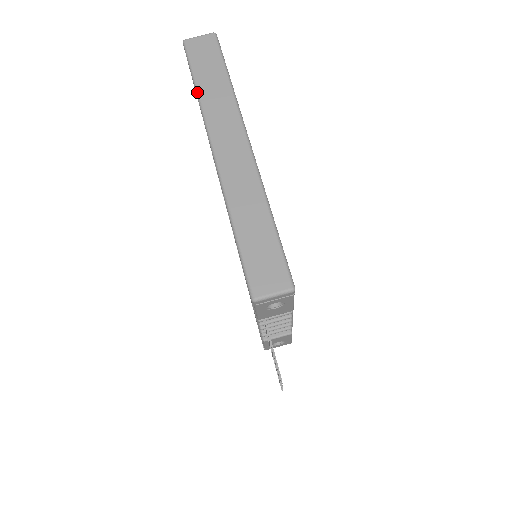
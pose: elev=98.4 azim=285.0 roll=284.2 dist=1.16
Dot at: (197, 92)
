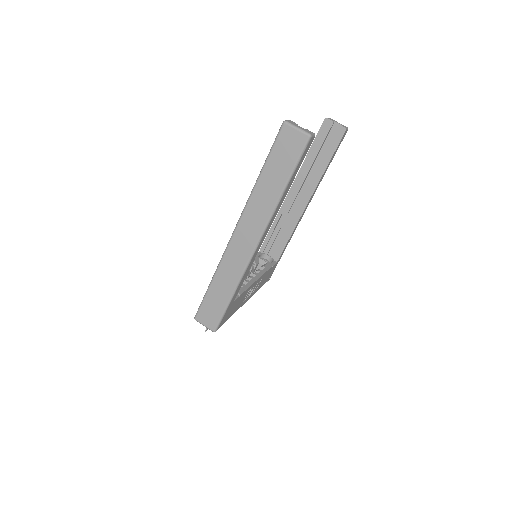
Dot at: (257, 179)
